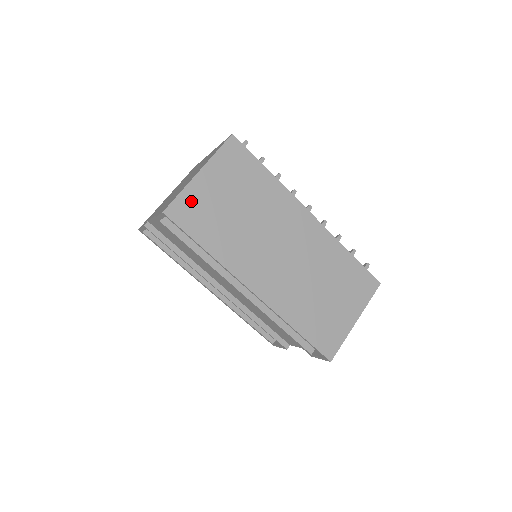
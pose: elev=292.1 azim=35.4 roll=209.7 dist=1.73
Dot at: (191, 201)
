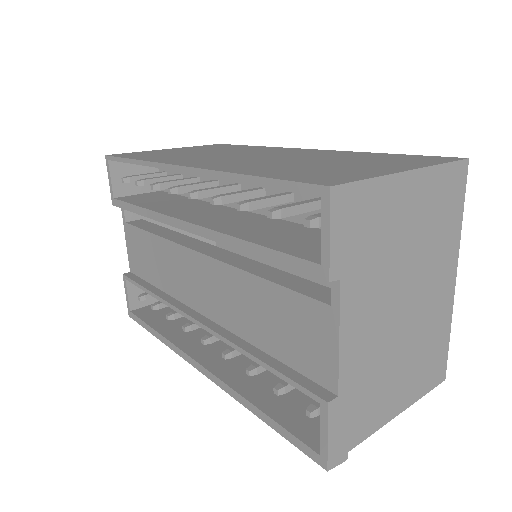
Dot at: occluded
